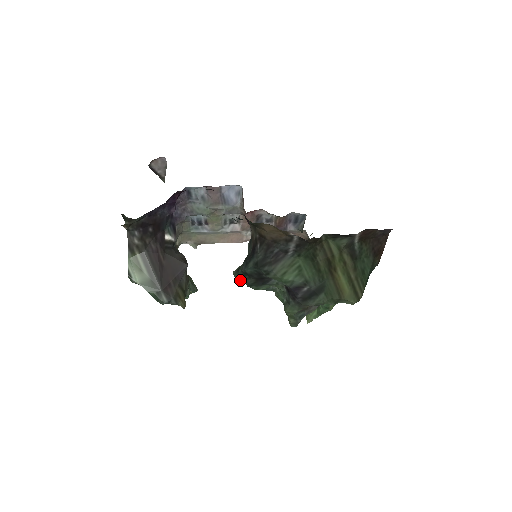
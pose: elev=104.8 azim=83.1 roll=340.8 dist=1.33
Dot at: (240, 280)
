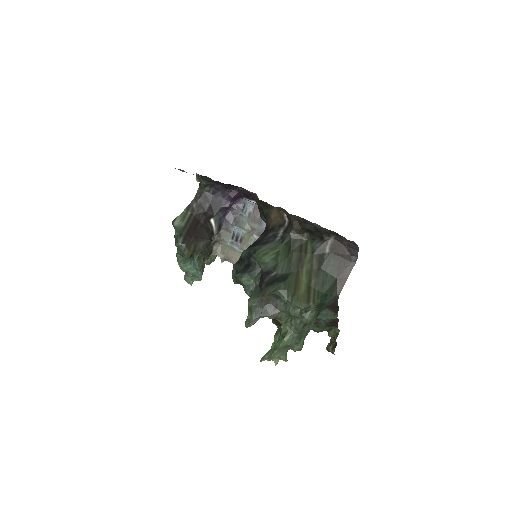
Dot at: (234, 273)
